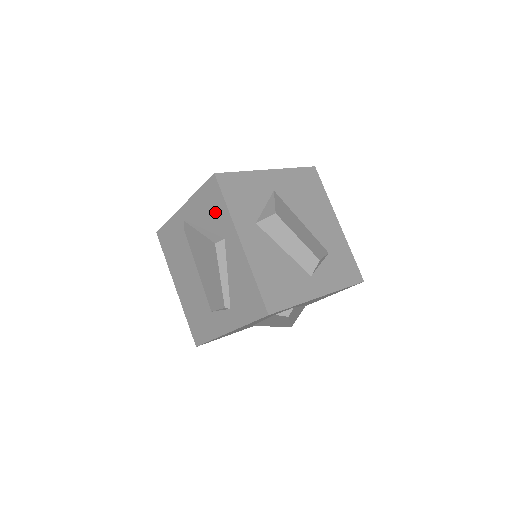
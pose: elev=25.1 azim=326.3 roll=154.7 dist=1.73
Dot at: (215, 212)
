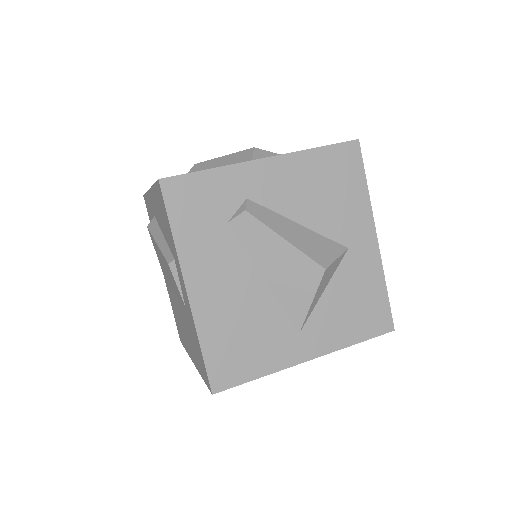
Dot at: (151, 216)
